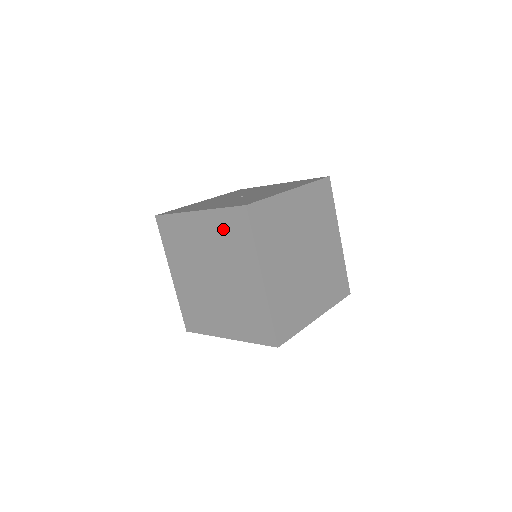
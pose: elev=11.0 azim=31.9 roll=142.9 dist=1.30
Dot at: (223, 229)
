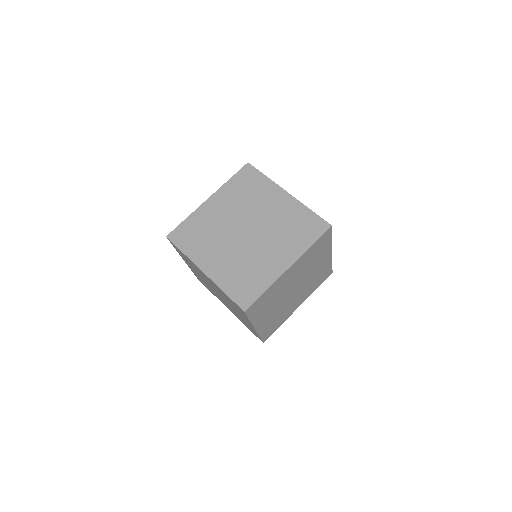
Dot at: (296, 219)
